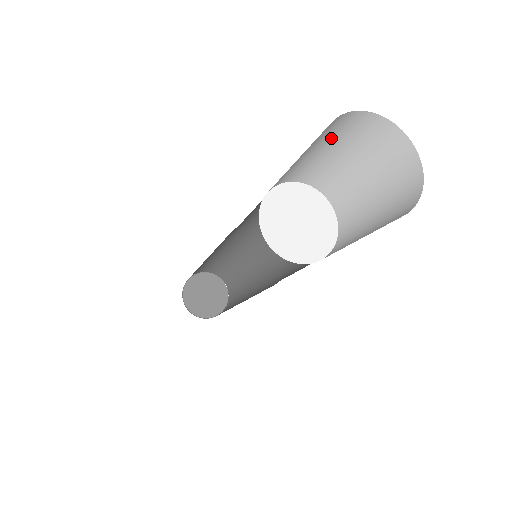
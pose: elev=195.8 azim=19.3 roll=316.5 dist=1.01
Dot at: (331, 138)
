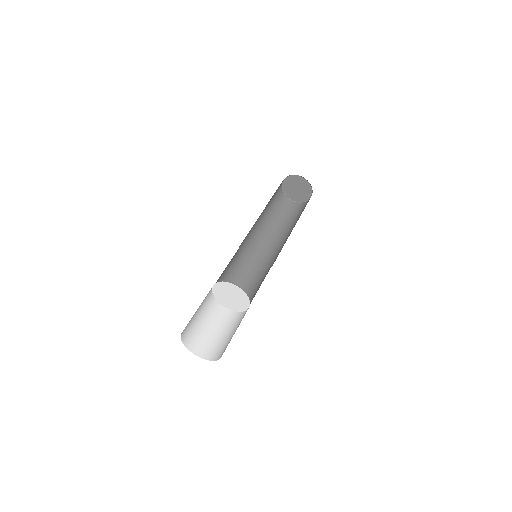
Dot at: occluded
